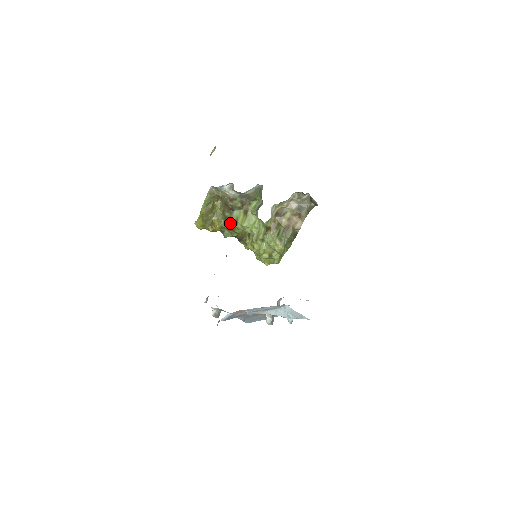
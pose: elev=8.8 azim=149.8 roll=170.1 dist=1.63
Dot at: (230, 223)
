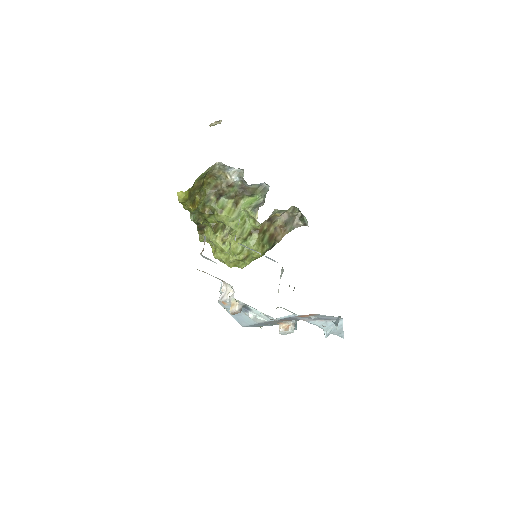
Dot at: (209, 208)
